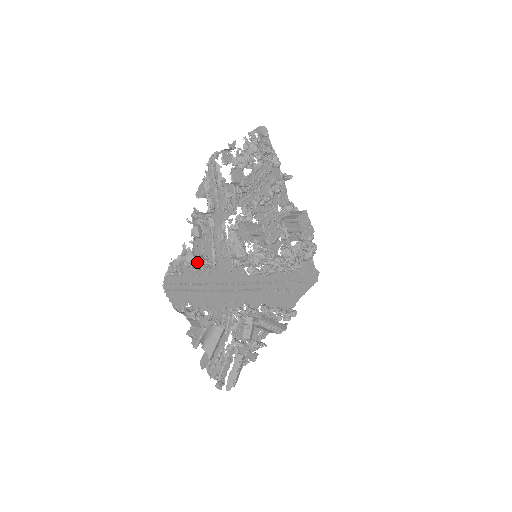
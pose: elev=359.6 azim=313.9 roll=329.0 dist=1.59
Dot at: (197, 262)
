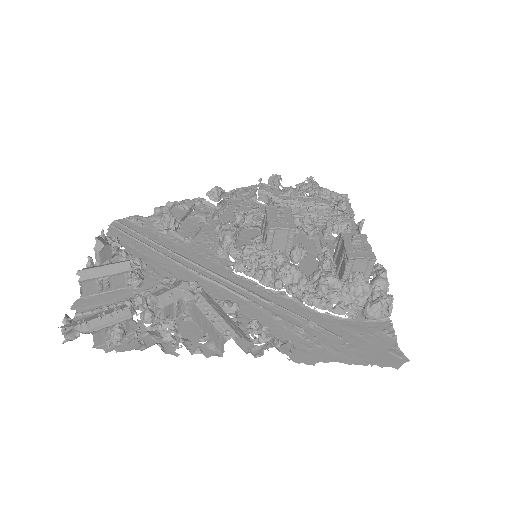
Dot at: (163, 216)
